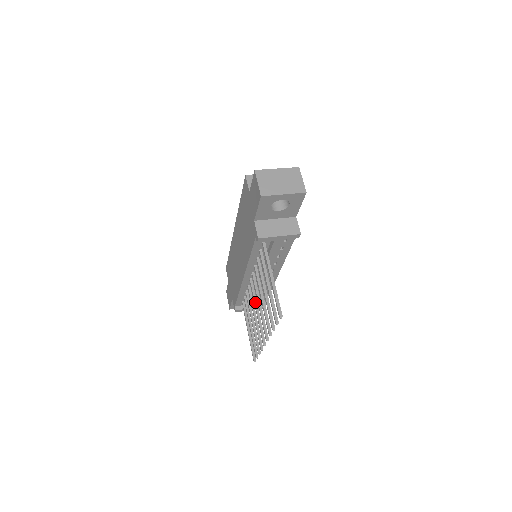
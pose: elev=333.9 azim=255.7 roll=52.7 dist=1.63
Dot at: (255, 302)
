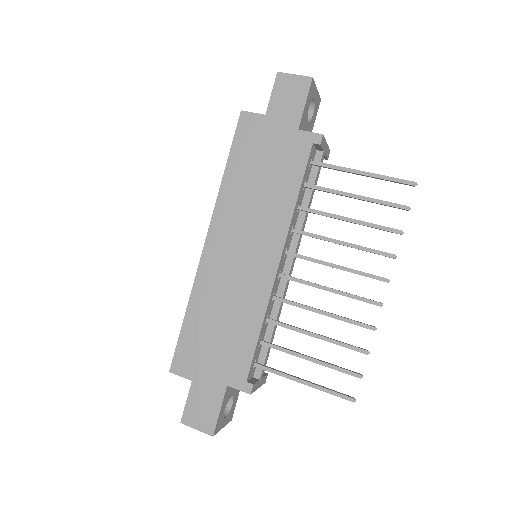
Dot at: (315, 283)
